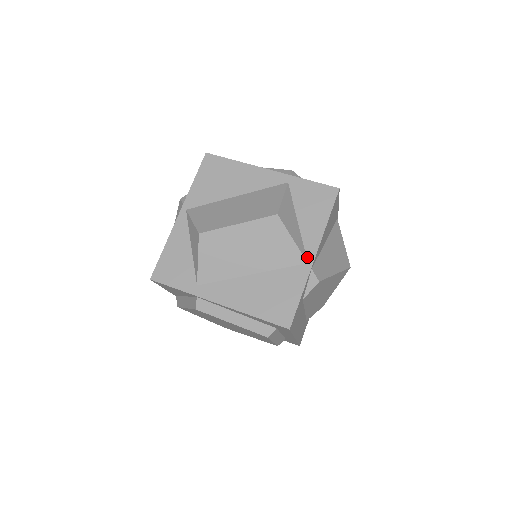
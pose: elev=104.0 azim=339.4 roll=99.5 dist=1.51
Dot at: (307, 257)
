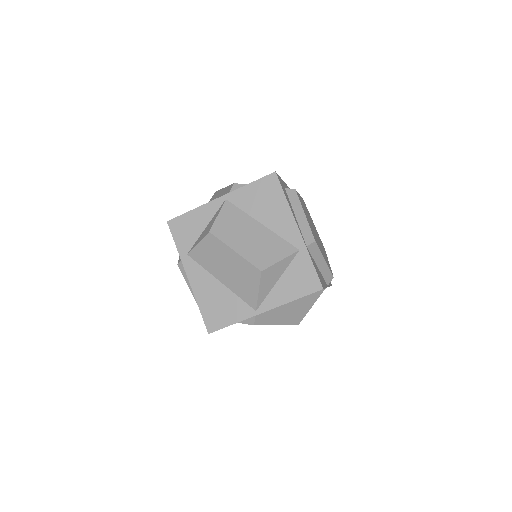
Dot at: (259, 307)
